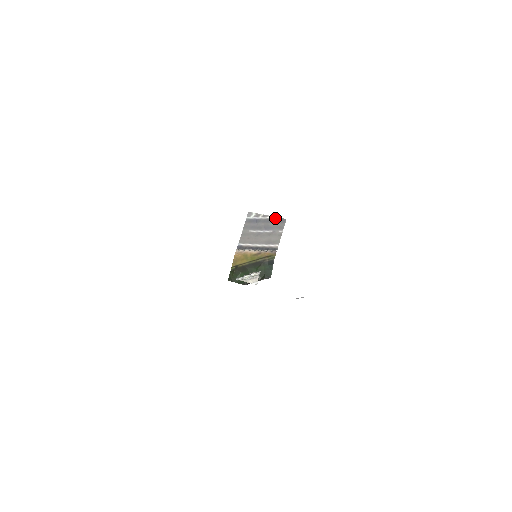
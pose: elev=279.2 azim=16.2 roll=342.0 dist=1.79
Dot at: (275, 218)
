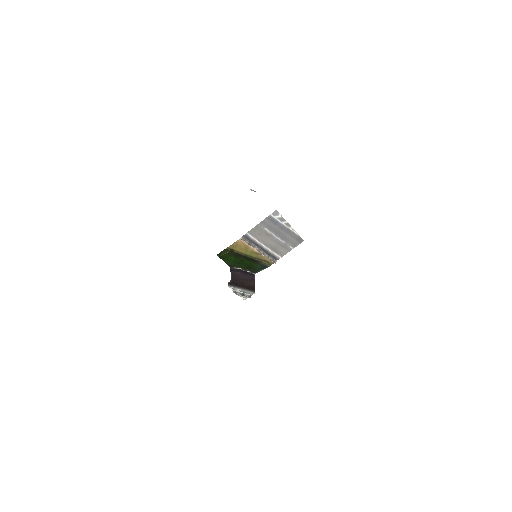
Dot at: (295, 233)
